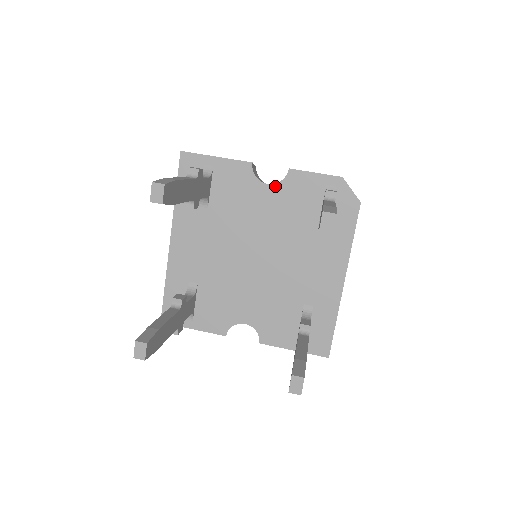
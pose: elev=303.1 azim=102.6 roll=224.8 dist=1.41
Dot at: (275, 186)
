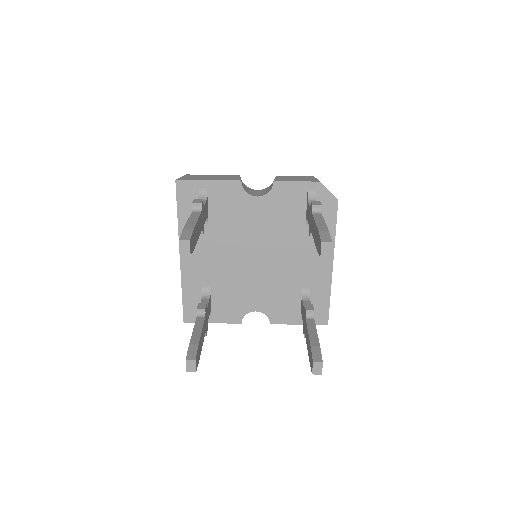
Dot at: (264, 197)
